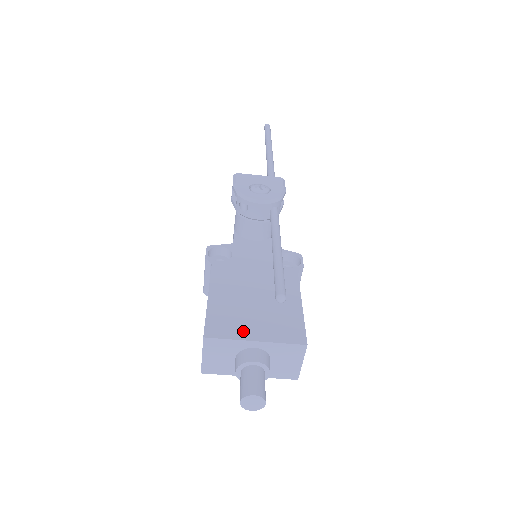
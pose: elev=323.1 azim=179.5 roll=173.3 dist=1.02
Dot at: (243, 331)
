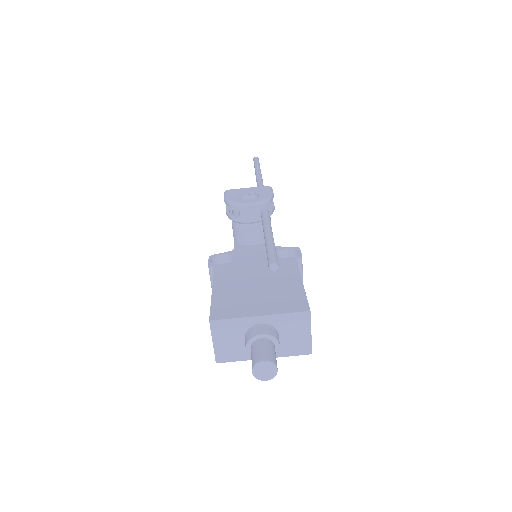
Dot at: (247, 310)
